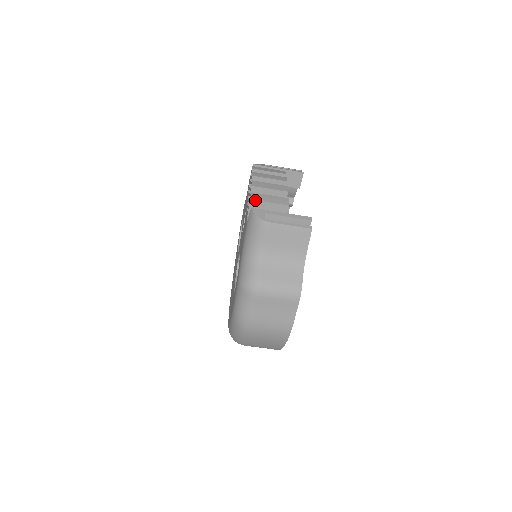
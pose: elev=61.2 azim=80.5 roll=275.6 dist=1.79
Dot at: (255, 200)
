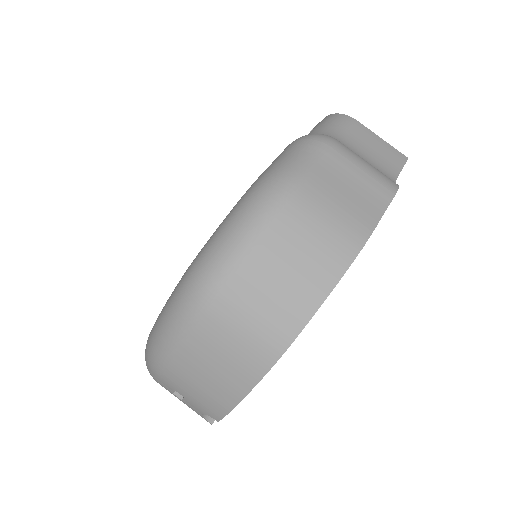
Dot at: occluded
